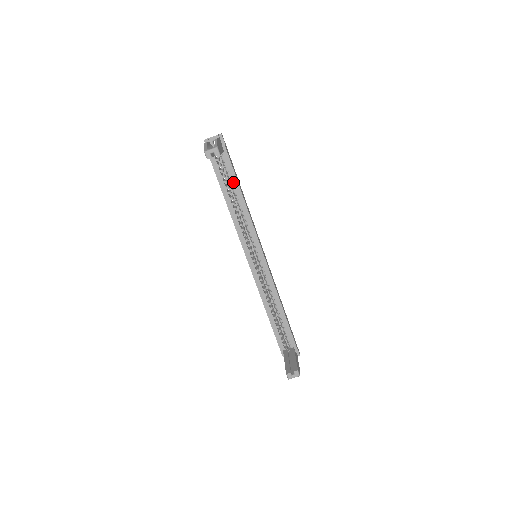
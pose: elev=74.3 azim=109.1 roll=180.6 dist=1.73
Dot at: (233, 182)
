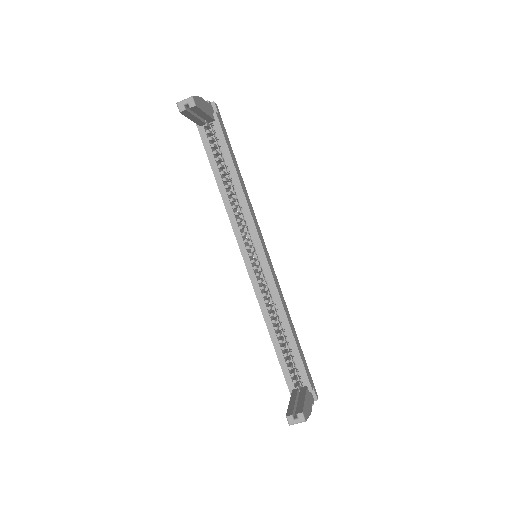
Dot at: (226, 158)
